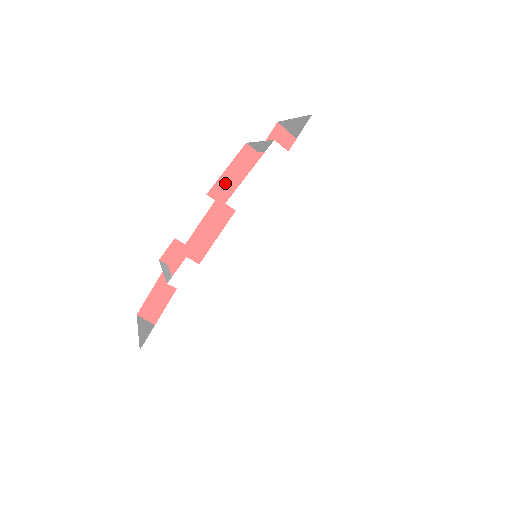
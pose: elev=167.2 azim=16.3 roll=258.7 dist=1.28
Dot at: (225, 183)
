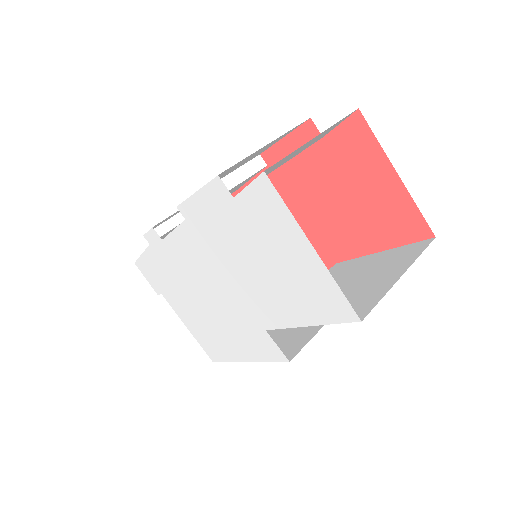
Dot at: (280, 153)
